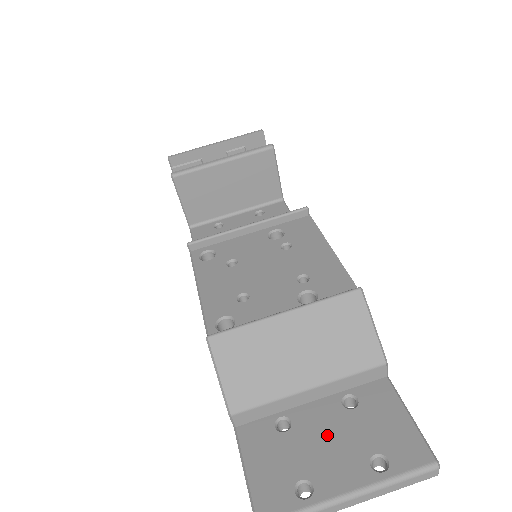
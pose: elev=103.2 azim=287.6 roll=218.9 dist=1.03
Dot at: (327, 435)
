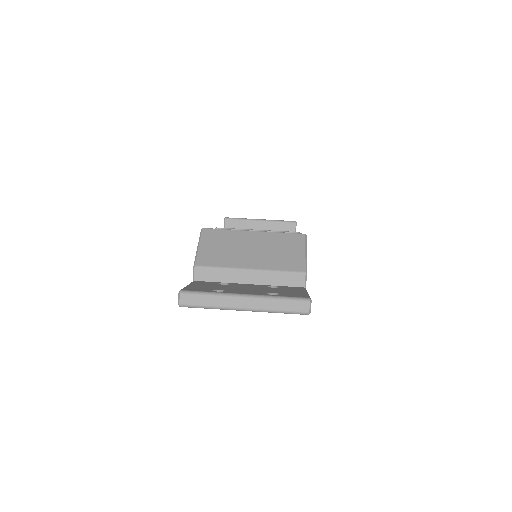
Dot at: (248, 288)
